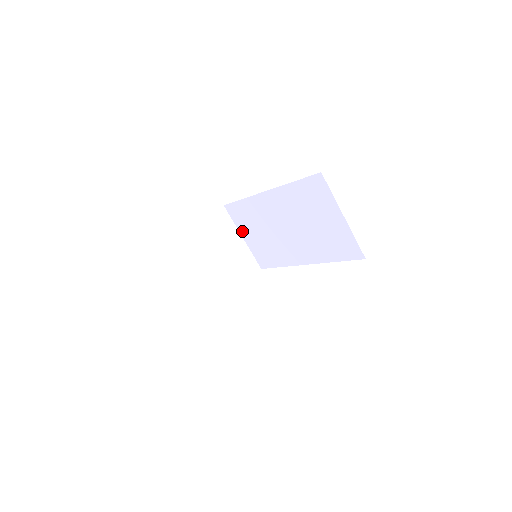
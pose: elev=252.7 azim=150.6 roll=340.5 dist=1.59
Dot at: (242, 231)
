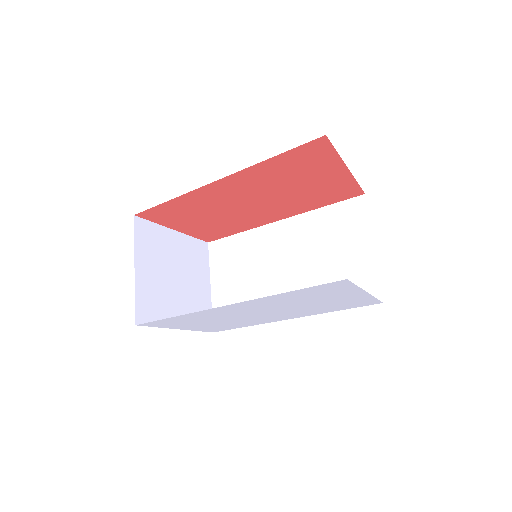
Dot at: (215, 276)
